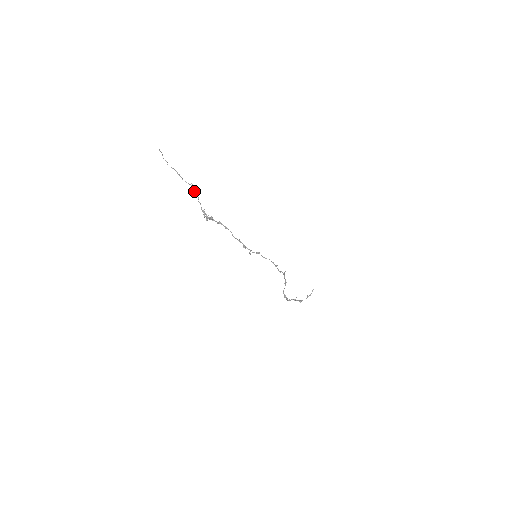
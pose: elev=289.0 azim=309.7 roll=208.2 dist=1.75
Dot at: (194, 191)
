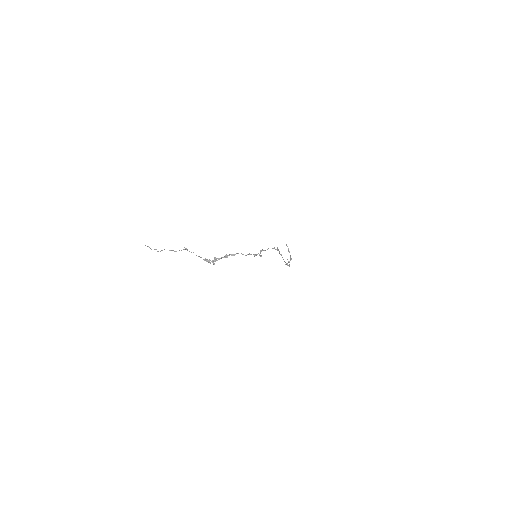
Dot at: occluded
